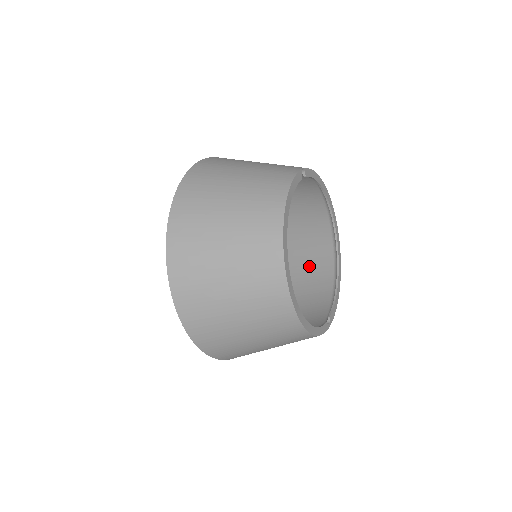
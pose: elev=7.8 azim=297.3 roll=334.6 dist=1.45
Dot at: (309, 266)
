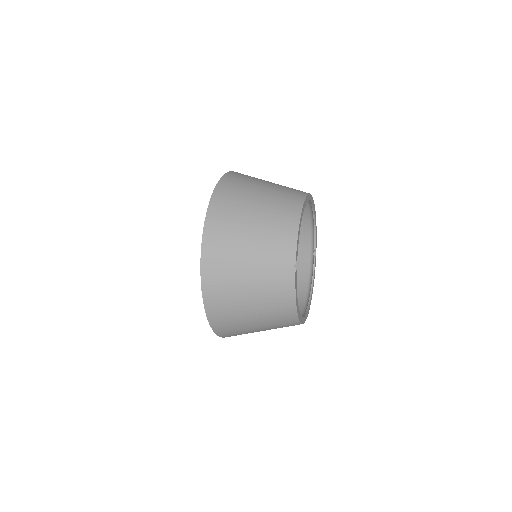
Dot at: occluded
